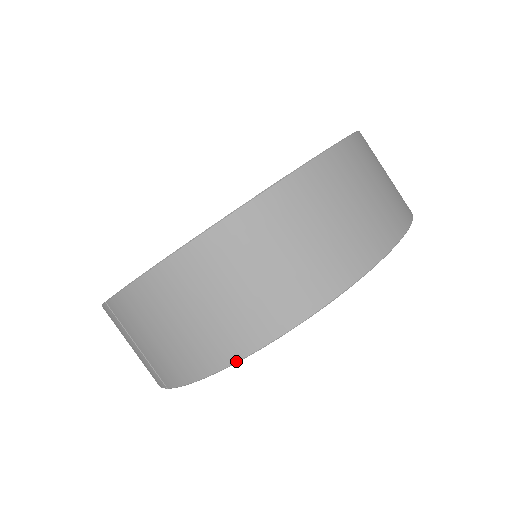
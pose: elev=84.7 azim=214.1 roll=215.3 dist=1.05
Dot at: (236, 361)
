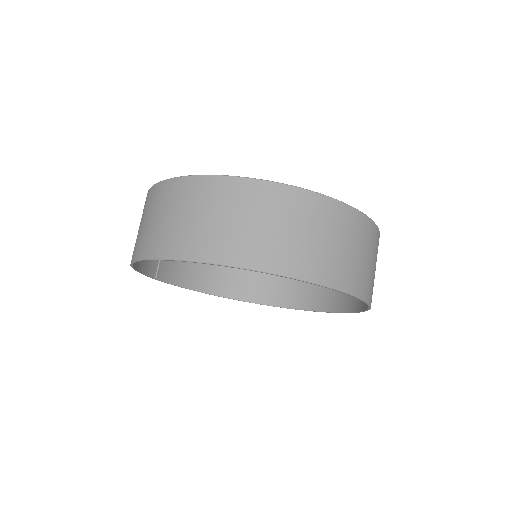
Dot at: (131, 265)
